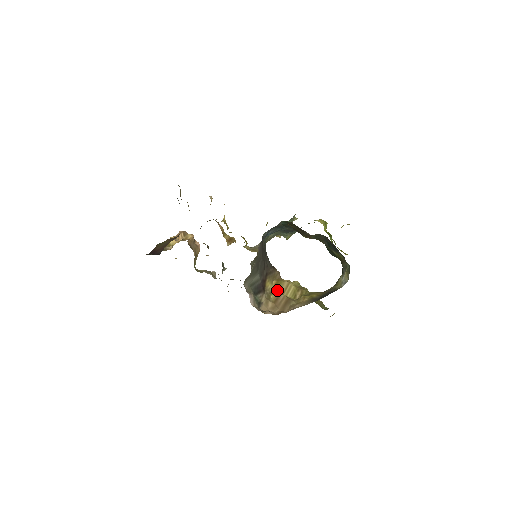
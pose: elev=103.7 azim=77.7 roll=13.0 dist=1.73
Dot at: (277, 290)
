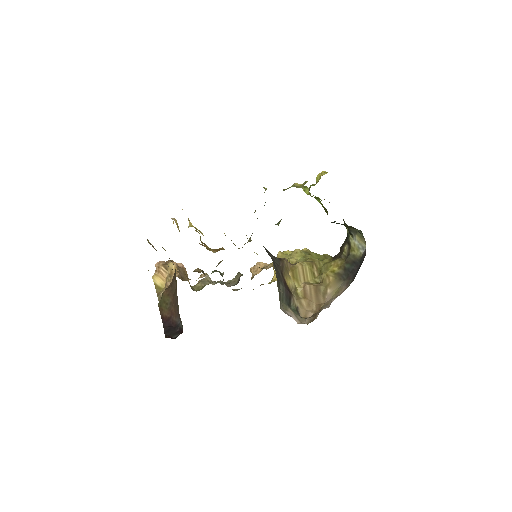
Dot at: (298, 281)
